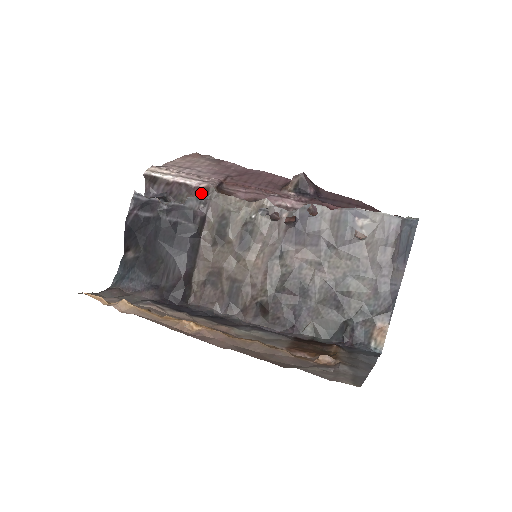
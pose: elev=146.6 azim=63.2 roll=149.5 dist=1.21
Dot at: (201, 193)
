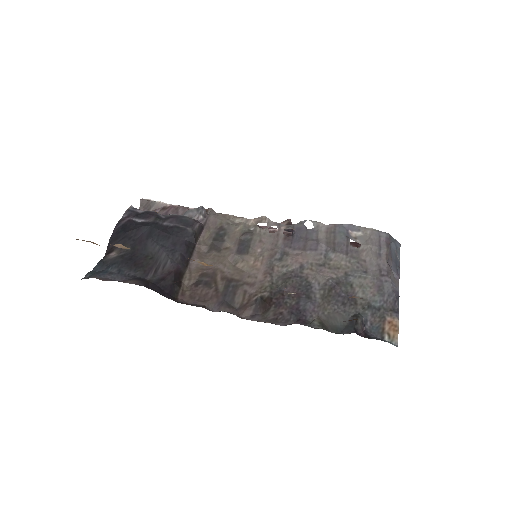
Dot at: occluded
